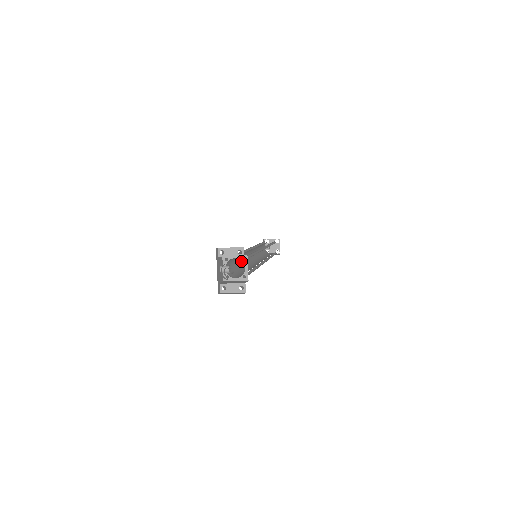
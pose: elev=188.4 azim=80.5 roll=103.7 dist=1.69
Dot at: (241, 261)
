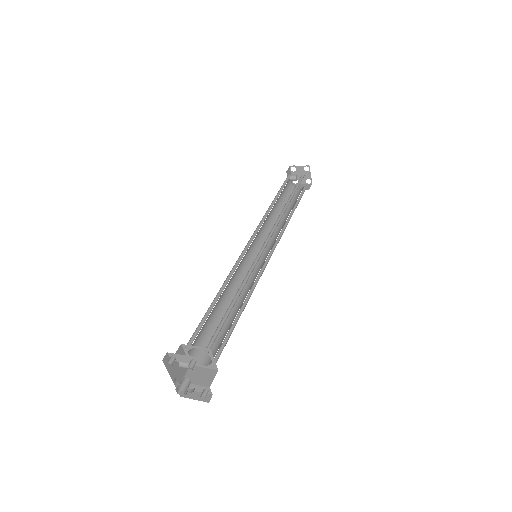
Dot at: (229, 288)
